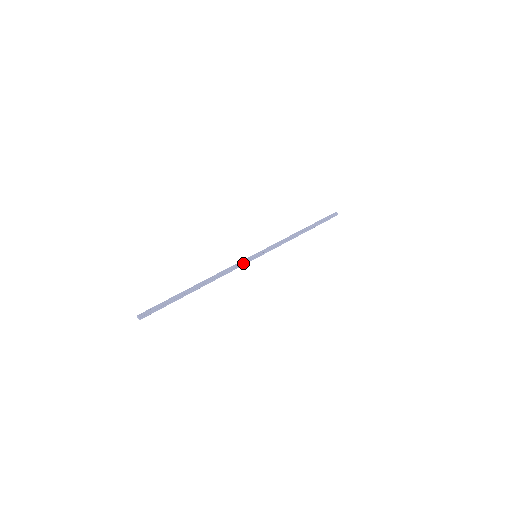
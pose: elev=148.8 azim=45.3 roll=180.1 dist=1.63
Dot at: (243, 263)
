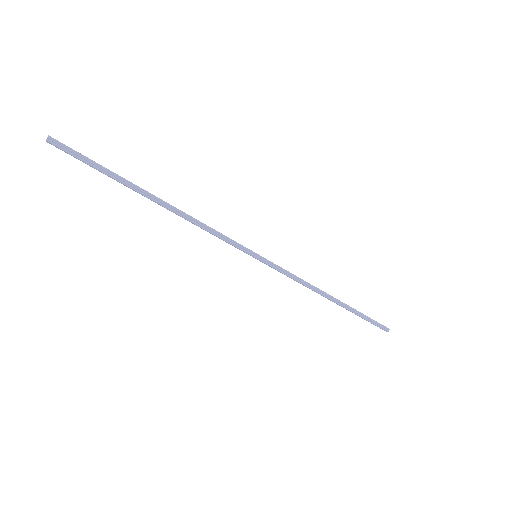
Dot at: (234, 243)
